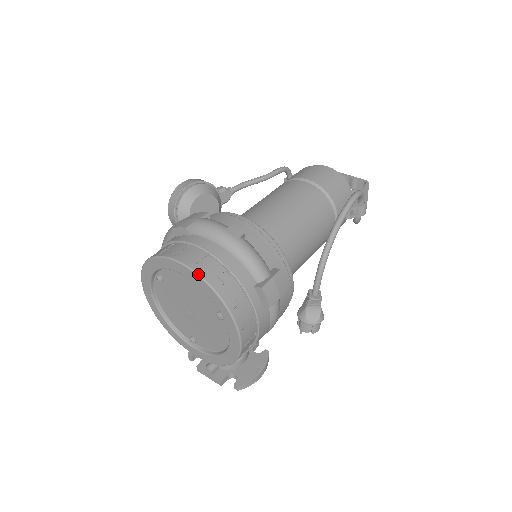
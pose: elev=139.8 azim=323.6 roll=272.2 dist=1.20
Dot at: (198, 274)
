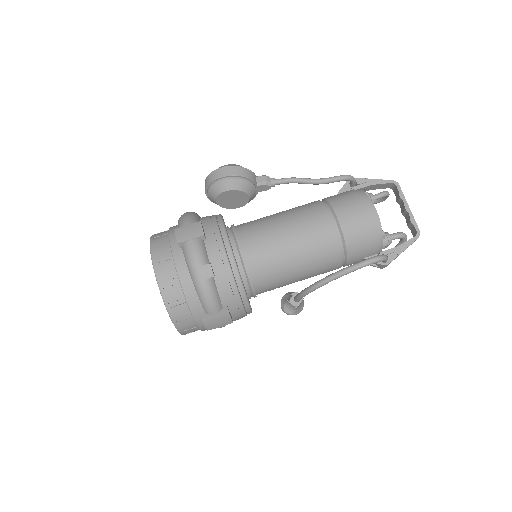
Dot at: (160, 291)
